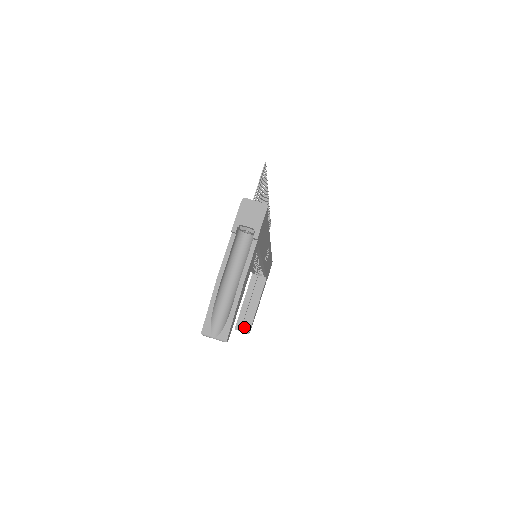
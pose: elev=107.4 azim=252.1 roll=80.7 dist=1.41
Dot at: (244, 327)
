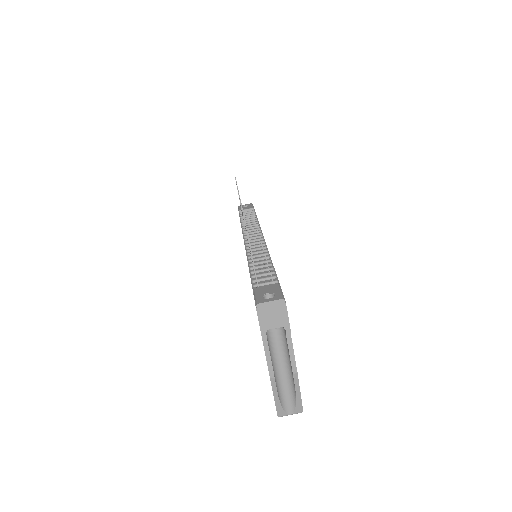
Dot at: occluded
